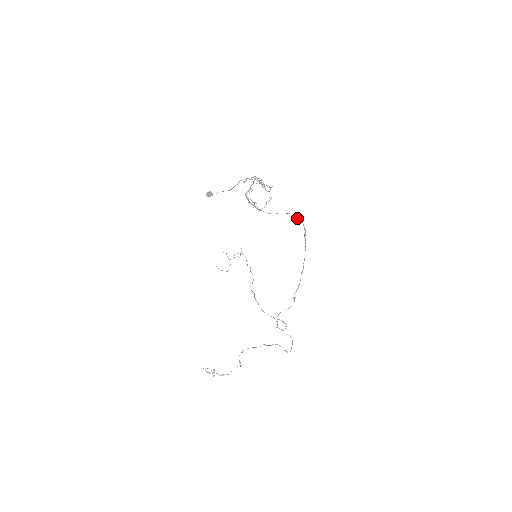
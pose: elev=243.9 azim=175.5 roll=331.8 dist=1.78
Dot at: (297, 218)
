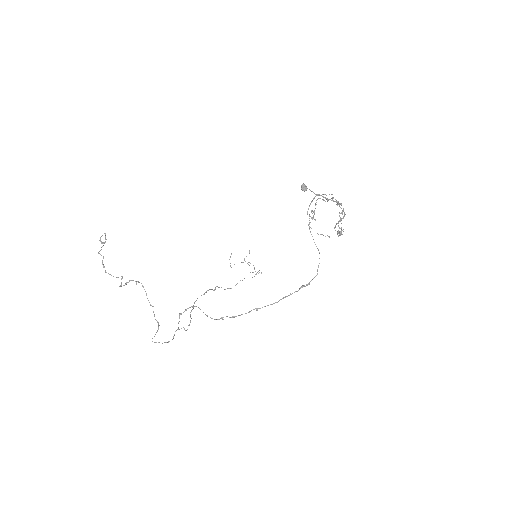
Dot at: (318, 265)
